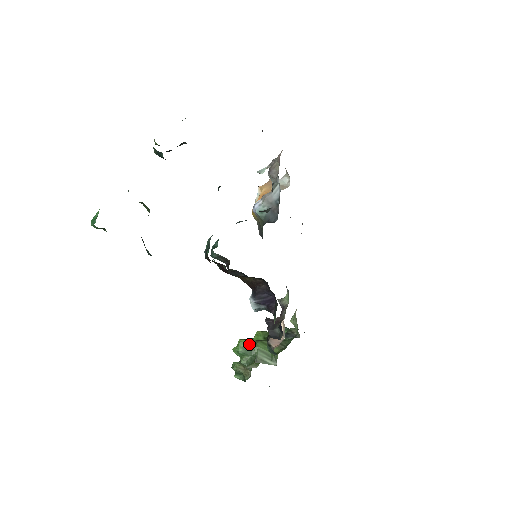
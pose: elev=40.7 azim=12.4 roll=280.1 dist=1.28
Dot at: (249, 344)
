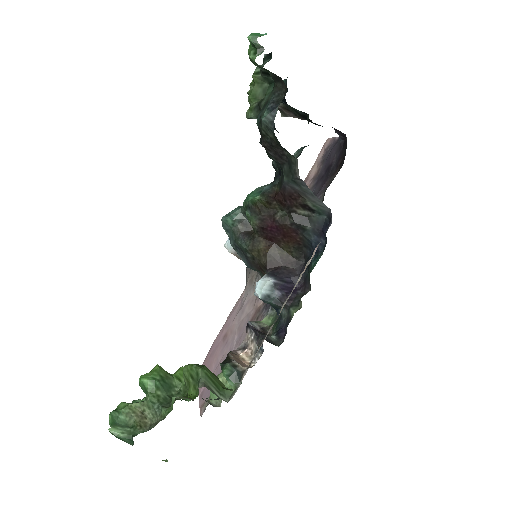
Dot at: (169, 377)
